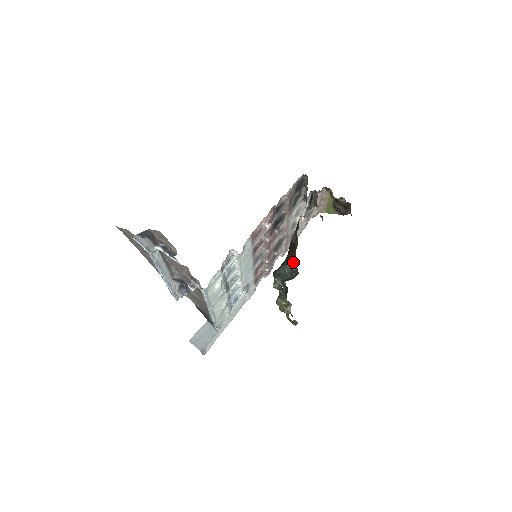
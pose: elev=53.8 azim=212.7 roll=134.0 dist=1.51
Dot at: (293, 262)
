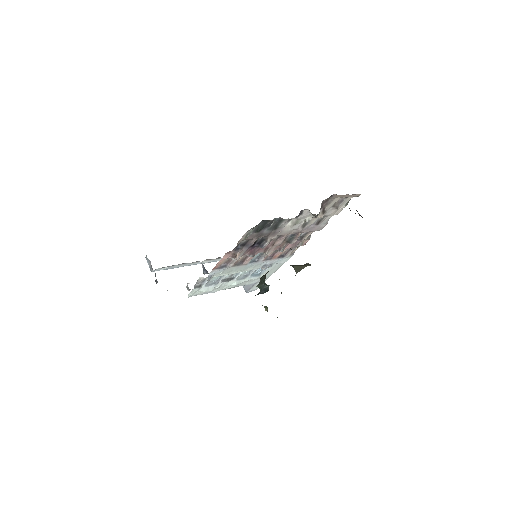
Dot at: occluded
